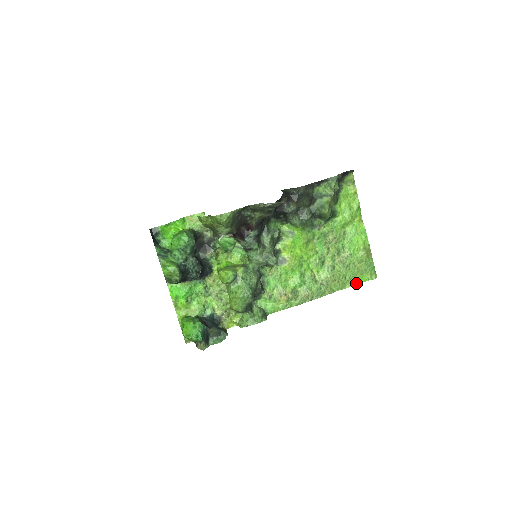
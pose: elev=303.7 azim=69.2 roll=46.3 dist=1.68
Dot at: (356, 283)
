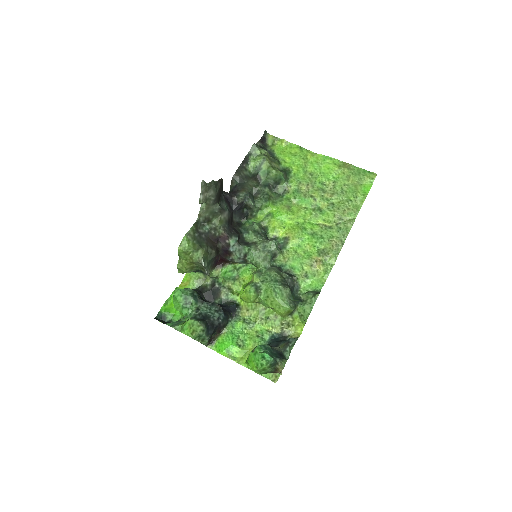
Dot at: (365, 195)
